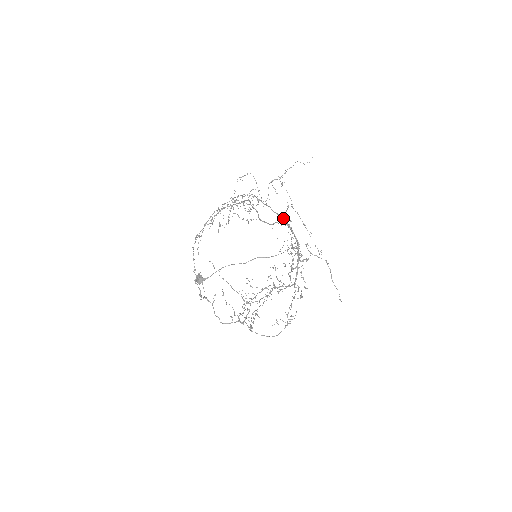
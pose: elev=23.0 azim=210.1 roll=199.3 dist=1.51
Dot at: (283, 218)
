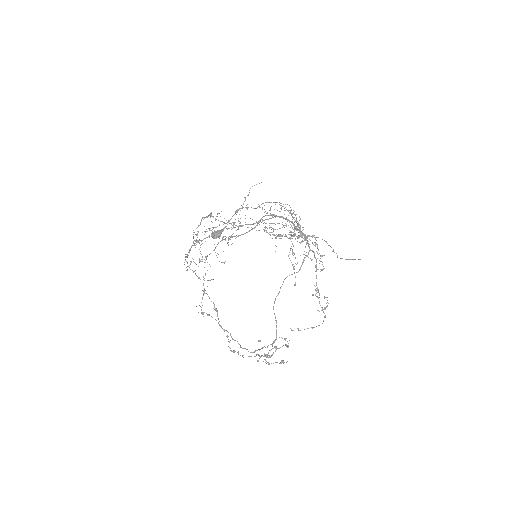
Dot at: (265, 211)
